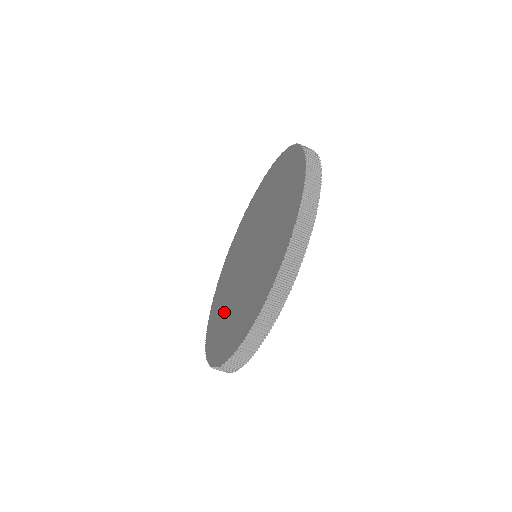
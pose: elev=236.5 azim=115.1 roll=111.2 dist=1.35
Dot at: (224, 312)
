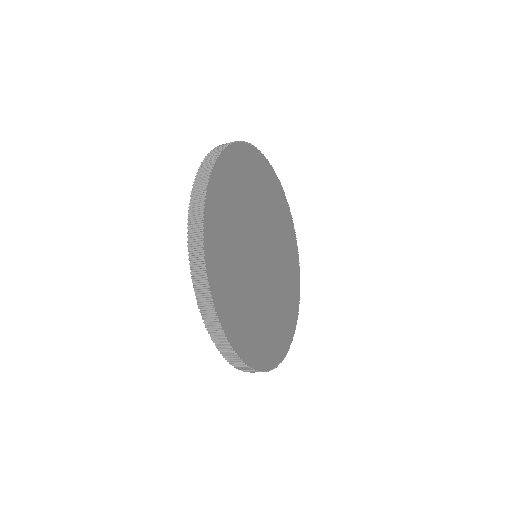
Dot at: occluded
